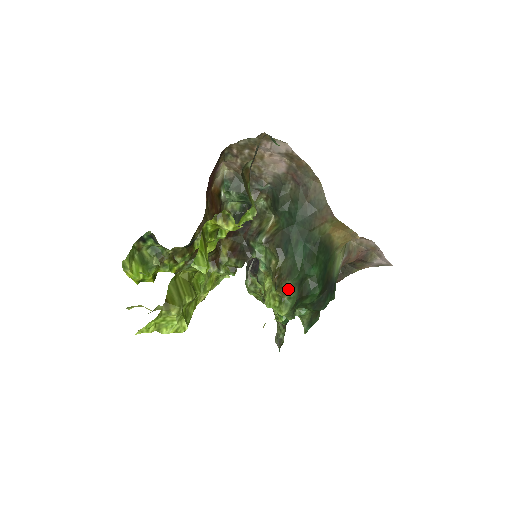
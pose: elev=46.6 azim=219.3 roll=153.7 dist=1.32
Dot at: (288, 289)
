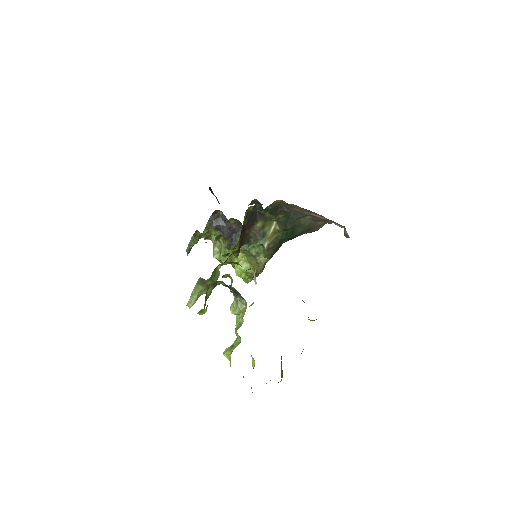
Dot at: occluded
